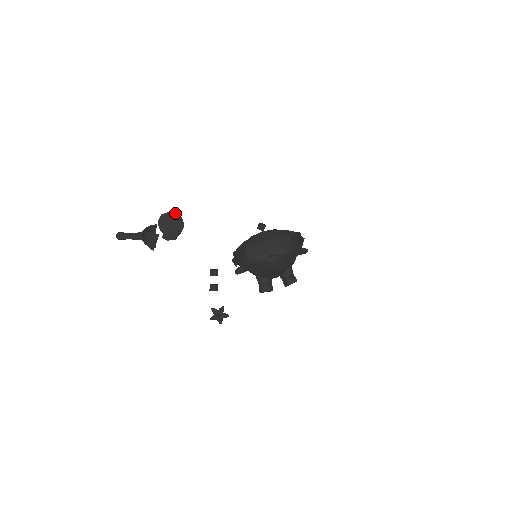
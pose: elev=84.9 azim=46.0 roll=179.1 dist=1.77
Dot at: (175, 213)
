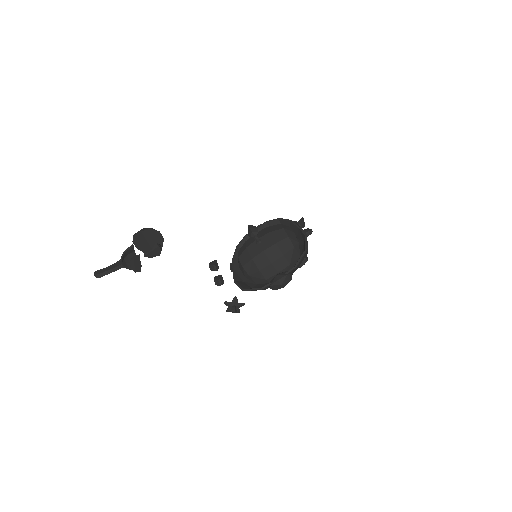
Dot at: (148, 229)
